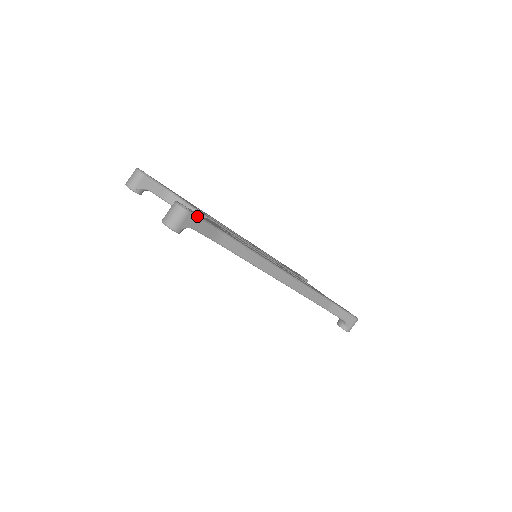
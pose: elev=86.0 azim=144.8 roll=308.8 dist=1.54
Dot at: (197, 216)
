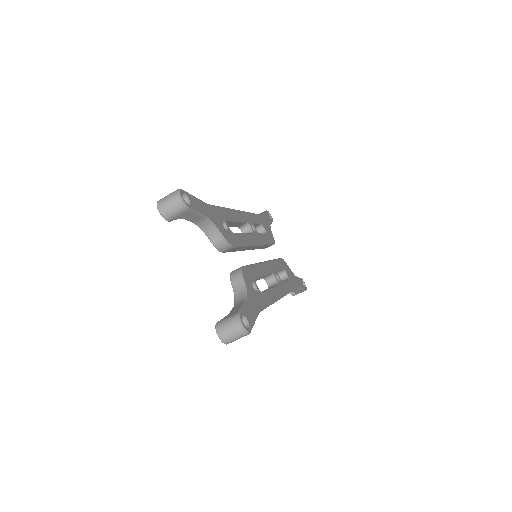
Dot at: (252, 327)
